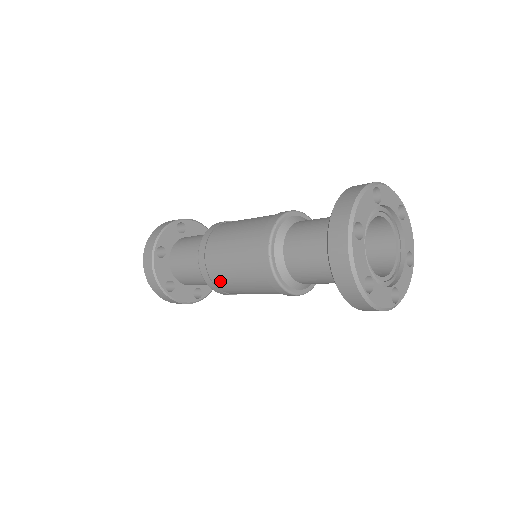
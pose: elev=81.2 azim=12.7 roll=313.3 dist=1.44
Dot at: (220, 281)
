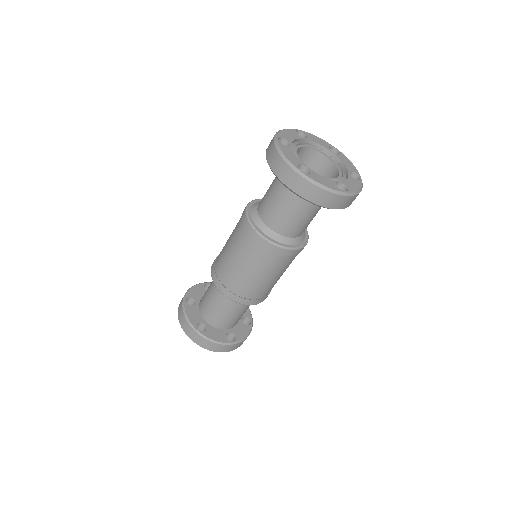
Dot at: (229, 280)
